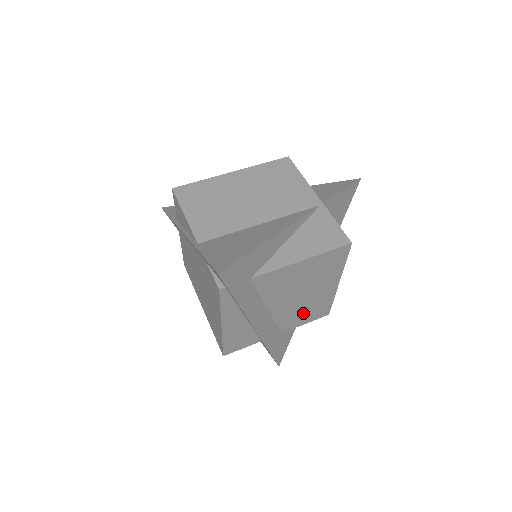
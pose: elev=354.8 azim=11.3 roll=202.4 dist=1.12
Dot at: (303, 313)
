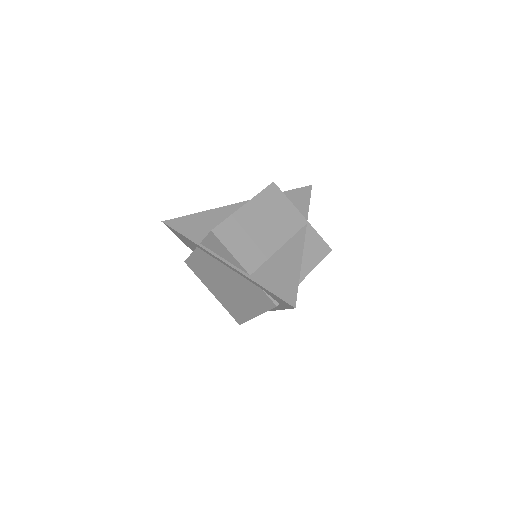
Dot at: occluded
